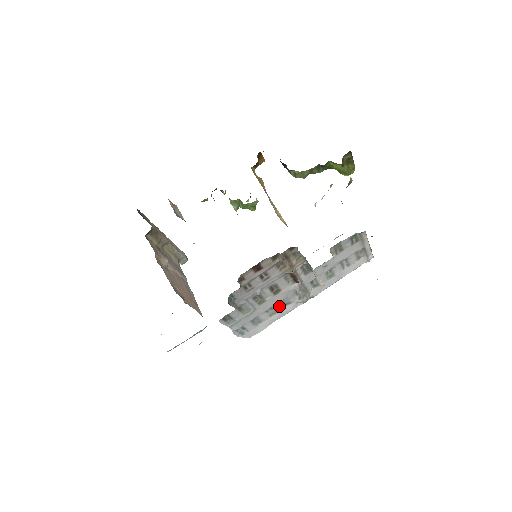
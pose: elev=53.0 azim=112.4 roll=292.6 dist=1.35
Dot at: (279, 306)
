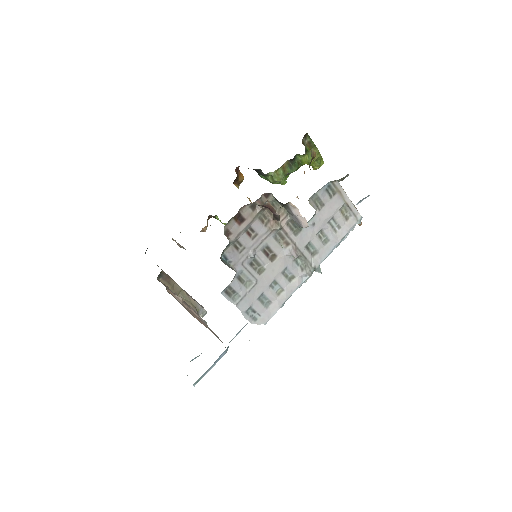
Dot at: (283, 280)
